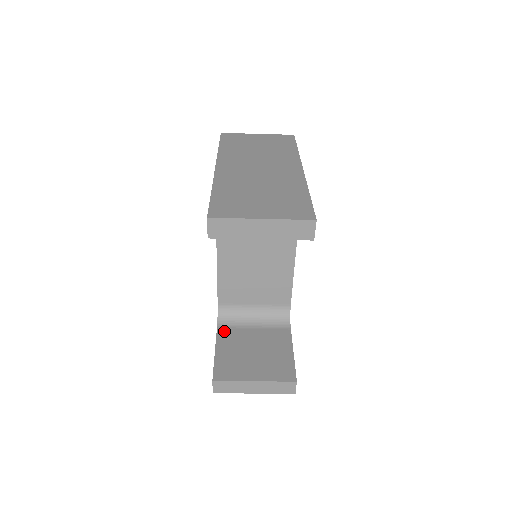
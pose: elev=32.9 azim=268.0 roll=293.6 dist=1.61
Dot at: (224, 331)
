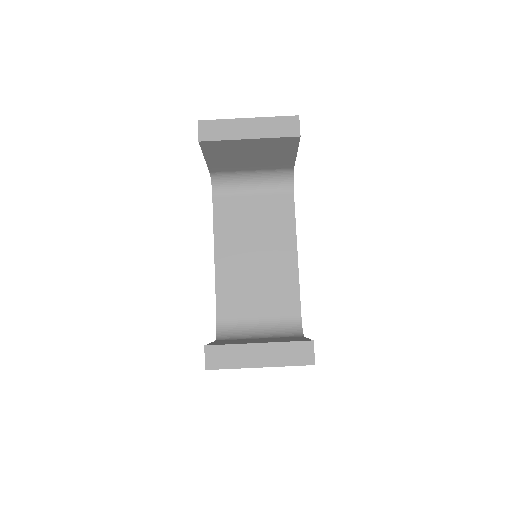
Dot at: occluded
